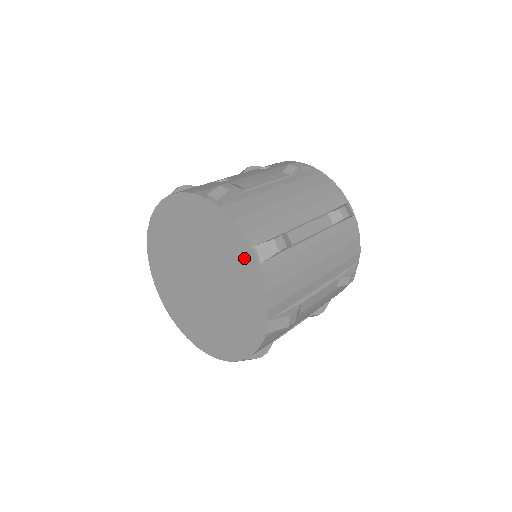
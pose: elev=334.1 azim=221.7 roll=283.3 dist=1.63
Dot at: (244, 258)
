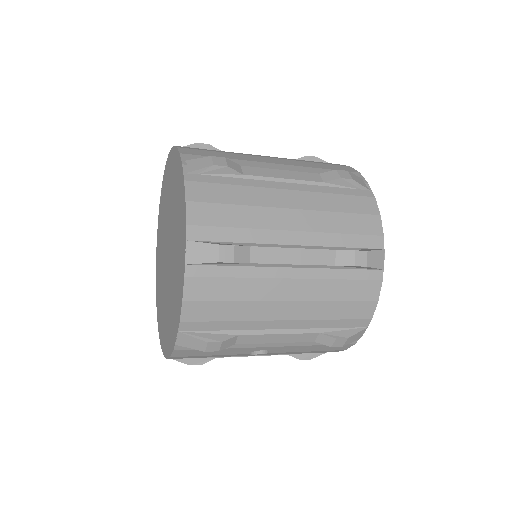
Dot at: (179, 181)
